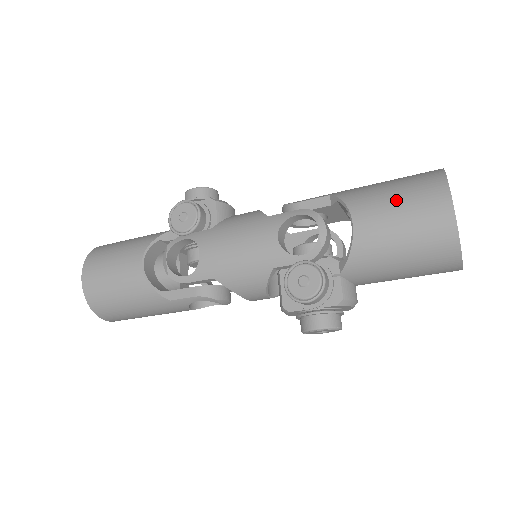
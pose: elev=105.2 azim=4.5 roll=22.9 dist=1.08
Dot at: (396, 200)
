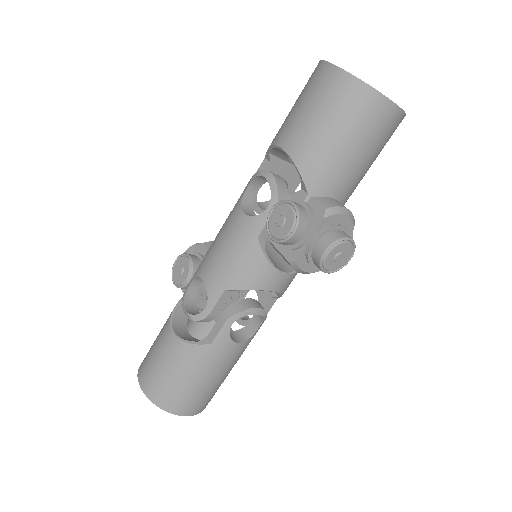
Dot at: (298, 105)
